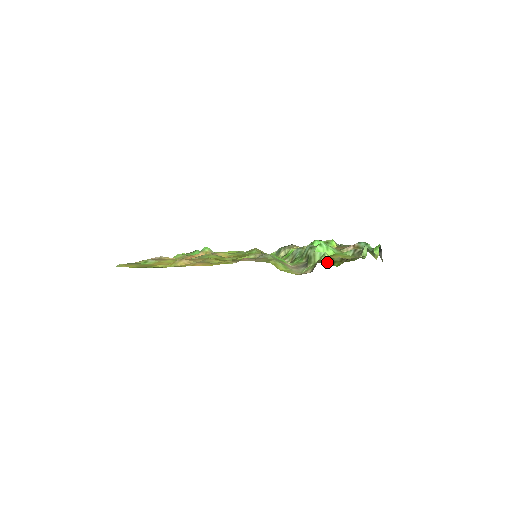
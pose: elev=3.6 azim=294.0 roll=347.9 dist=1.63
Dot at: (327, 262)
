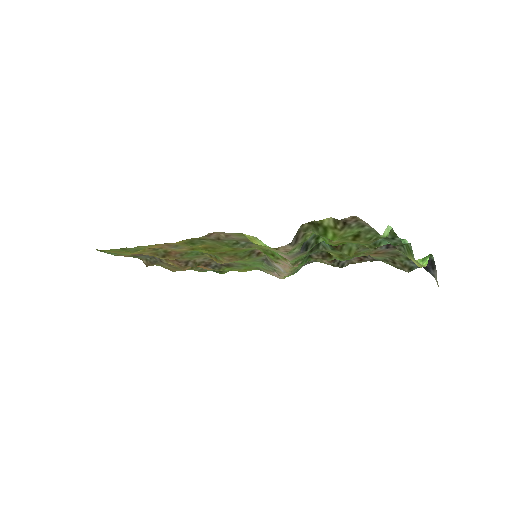
Dot at: (316, 229)
